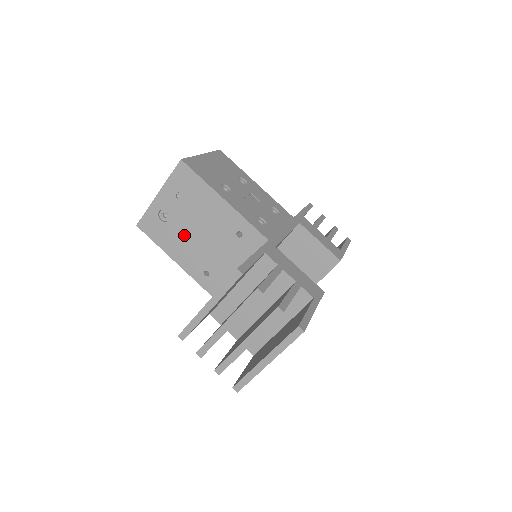
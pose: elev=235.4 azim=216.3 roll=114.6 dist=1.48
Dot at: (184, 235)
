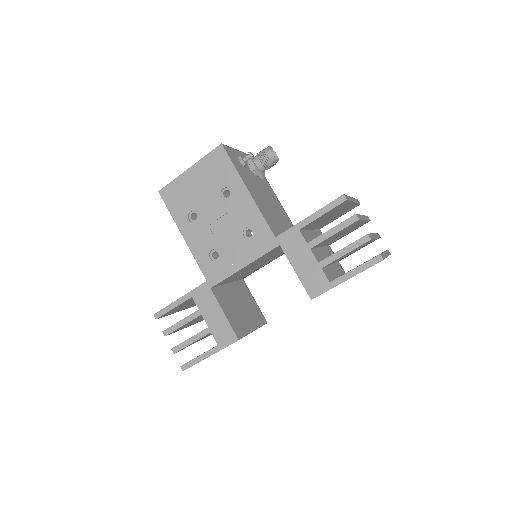
Dot at: occluded
